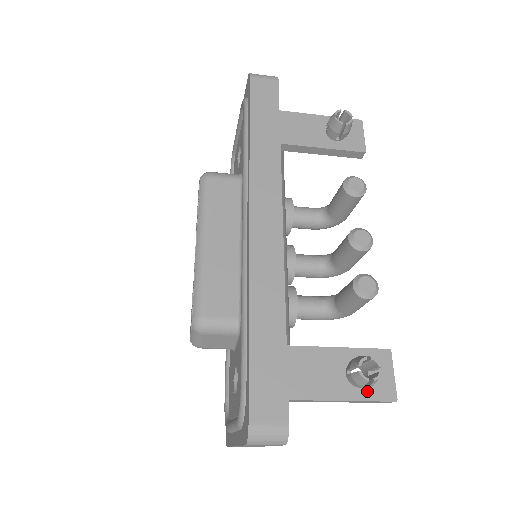
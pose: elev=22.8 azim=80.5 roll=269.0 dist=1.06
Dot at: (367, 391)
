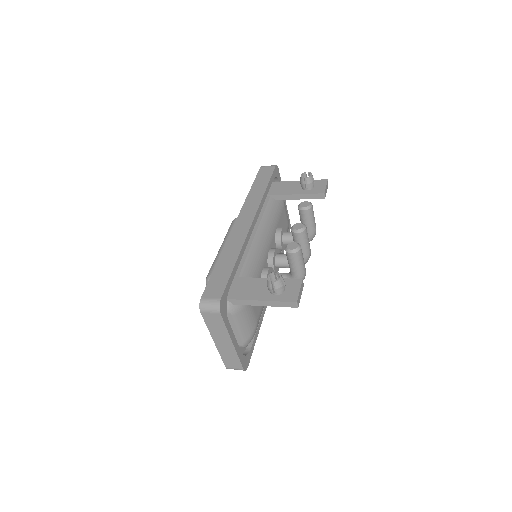
Dot at: (280, 297)
